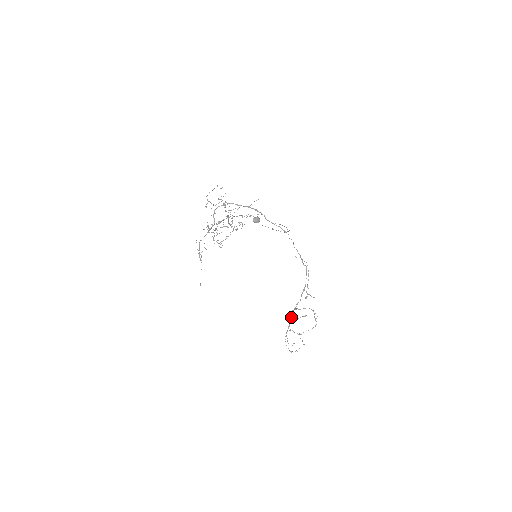
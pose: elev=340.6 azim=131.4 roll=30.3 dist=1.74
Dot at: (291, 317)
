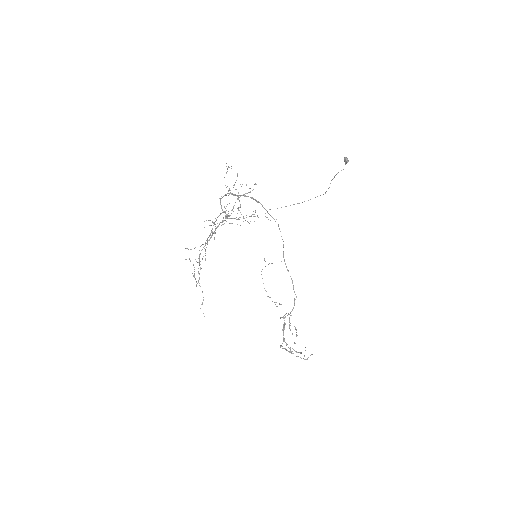
Dot at: (283, 327)
